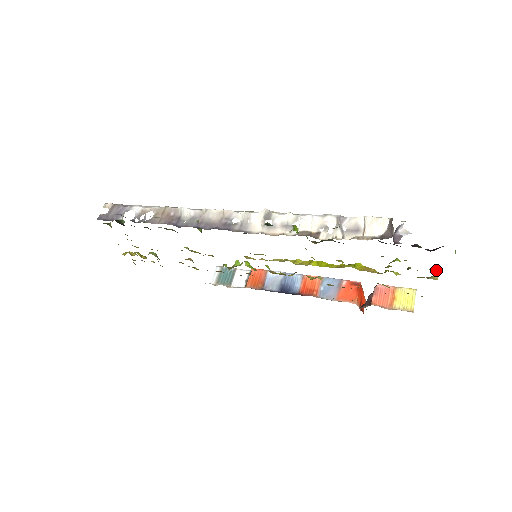
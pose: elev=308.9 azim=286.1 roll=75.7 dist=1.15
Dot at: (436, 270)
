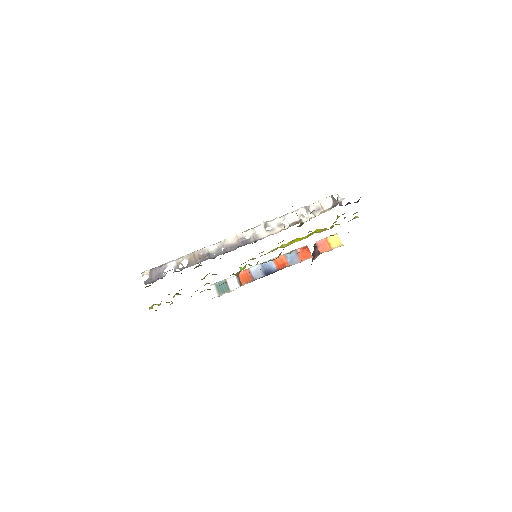
Dot at: occluded
